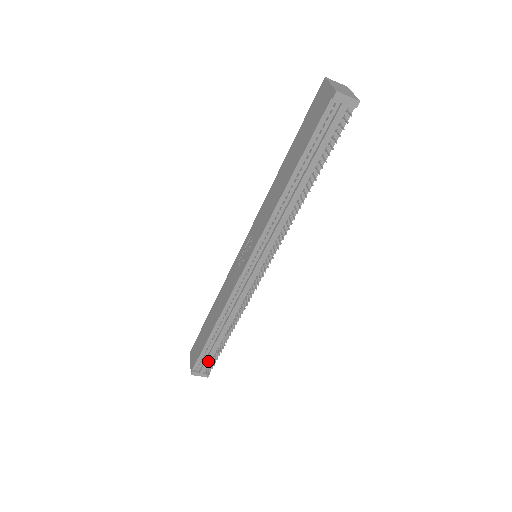
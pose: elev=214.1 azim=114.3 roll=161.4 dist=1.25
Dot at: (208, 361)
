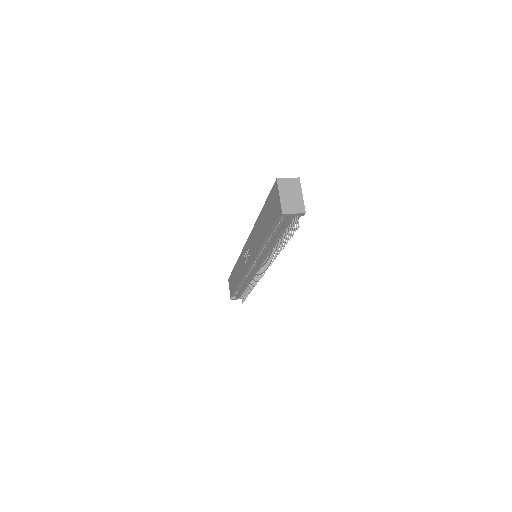
Dot at: (240, 295)
